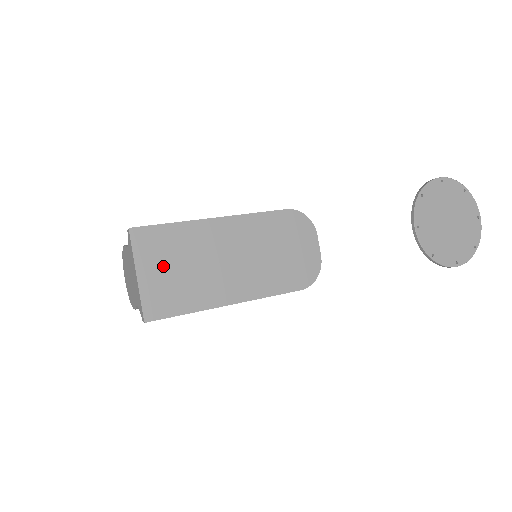
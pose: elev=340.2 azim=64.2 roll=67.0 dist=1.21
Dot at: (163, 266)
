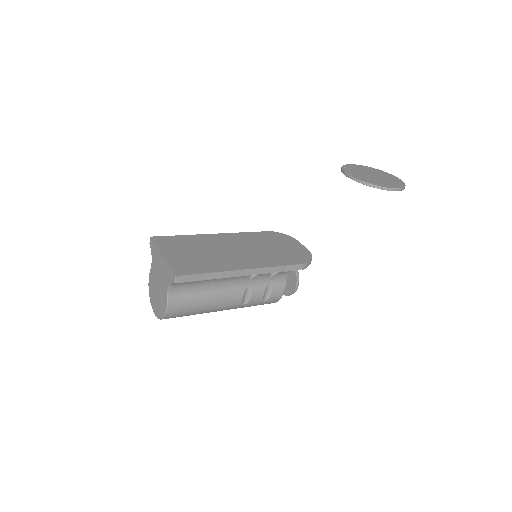
Dot at: (182, 252)
